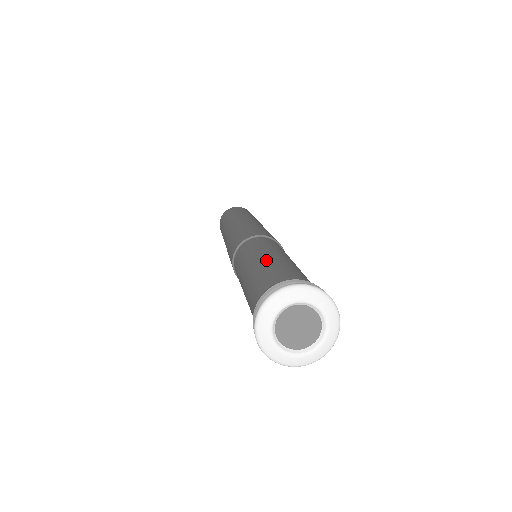
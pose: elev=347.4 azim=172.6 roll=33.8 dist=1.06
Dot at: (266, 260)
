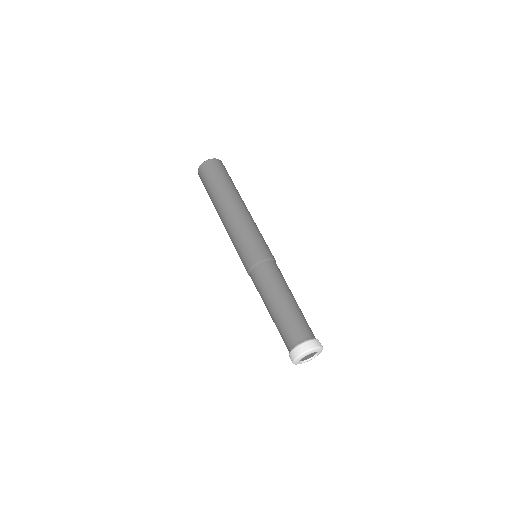
Dot at: (277, 311)
